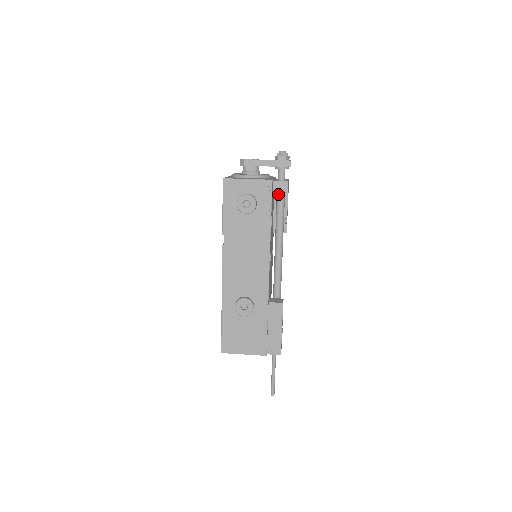
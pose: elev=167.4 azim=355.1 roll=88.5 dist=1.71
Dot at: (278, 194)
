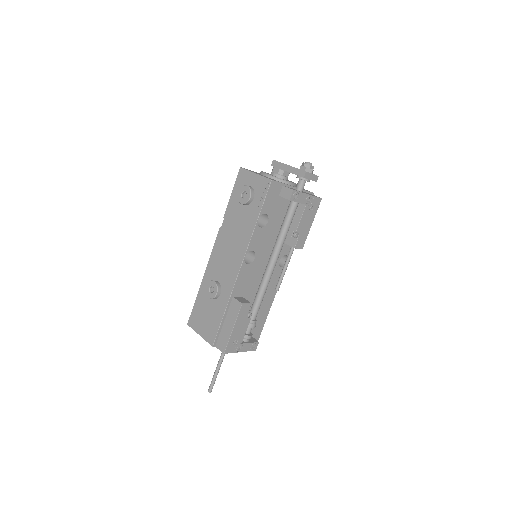
Dot at: (290, 202)
